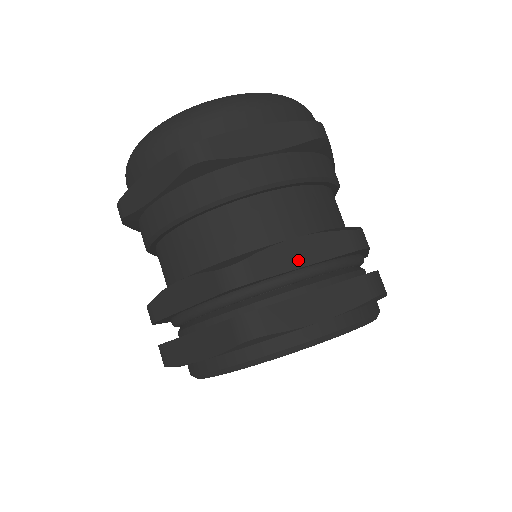
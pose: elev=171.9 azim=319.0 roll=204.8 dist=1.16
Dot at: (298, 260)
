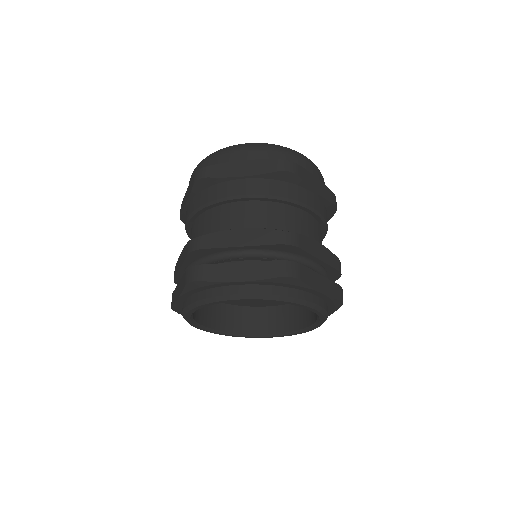
Dot at: (237, 242)
